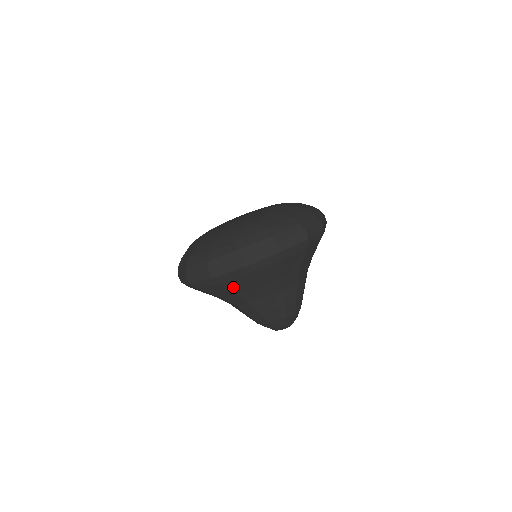
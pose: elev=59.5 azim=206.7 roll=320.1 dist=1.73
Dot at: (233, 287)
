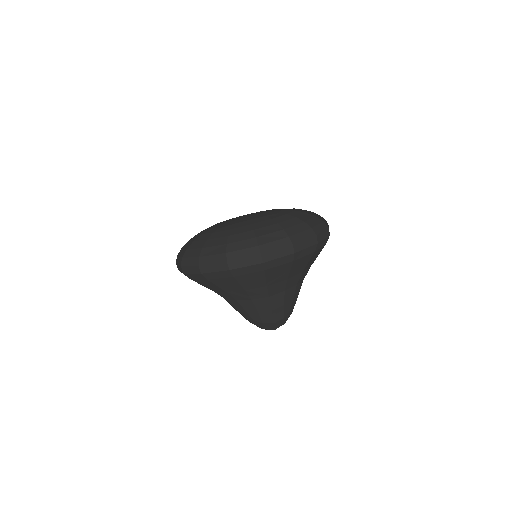
Dot at: (294, 268)
